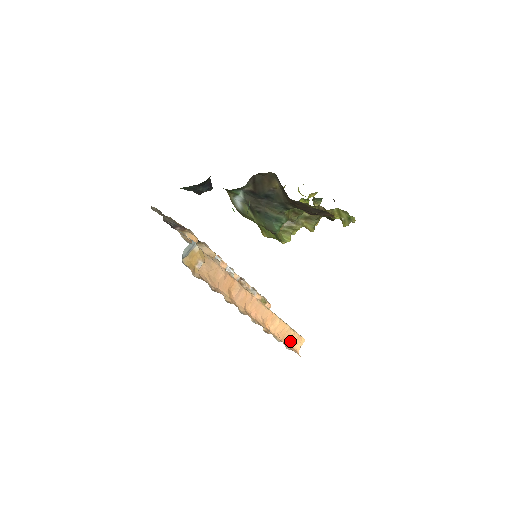
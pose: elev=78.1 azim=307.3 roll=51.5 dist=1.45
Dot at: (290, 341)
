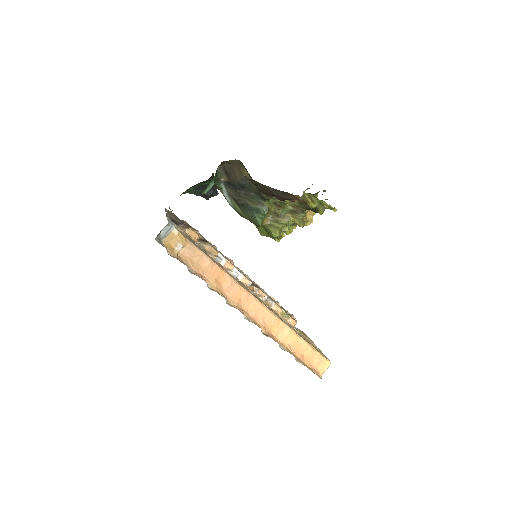
Dot at: (309, 359)
